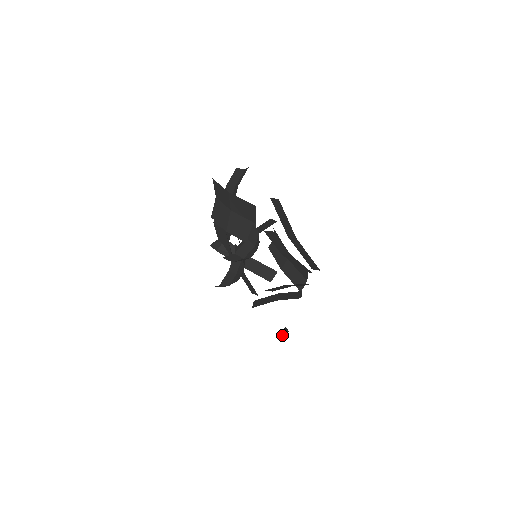
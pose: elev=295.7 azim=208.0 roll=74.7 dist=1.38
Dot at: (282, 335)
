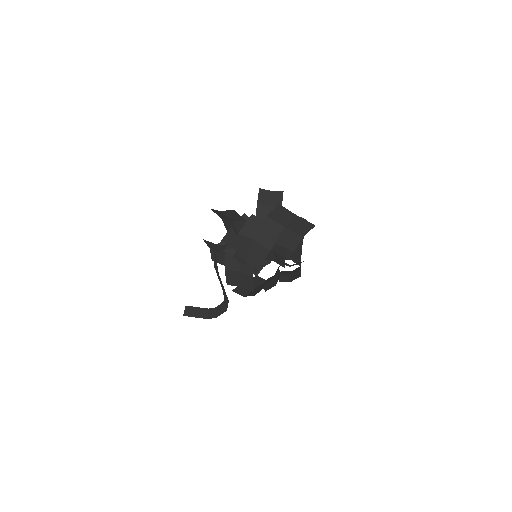
Dot at: (193, 313)
